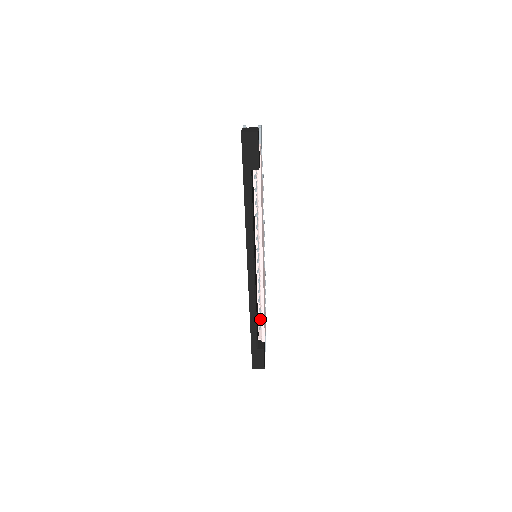
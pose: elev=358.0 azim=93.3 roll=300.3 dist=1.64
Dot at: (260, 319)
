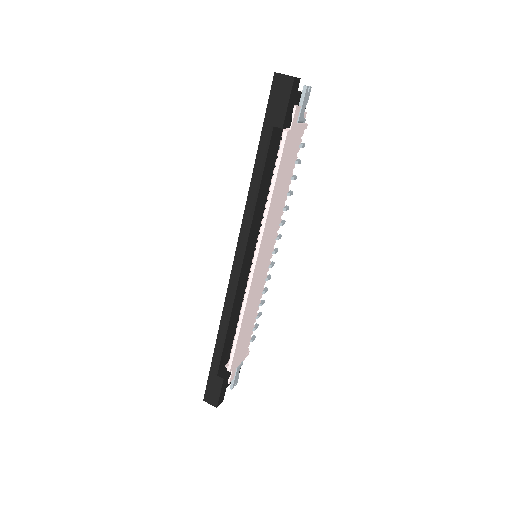
Dot at: occluded
